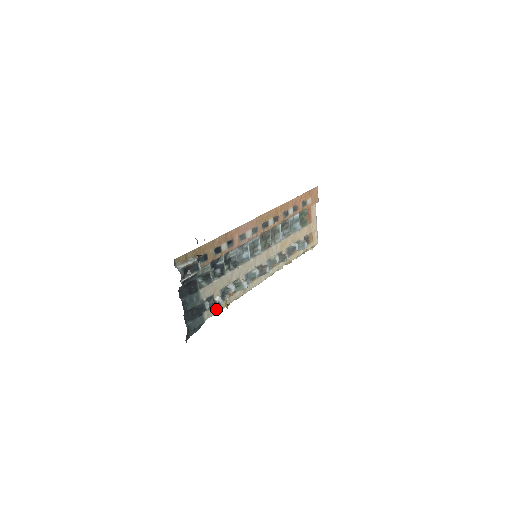
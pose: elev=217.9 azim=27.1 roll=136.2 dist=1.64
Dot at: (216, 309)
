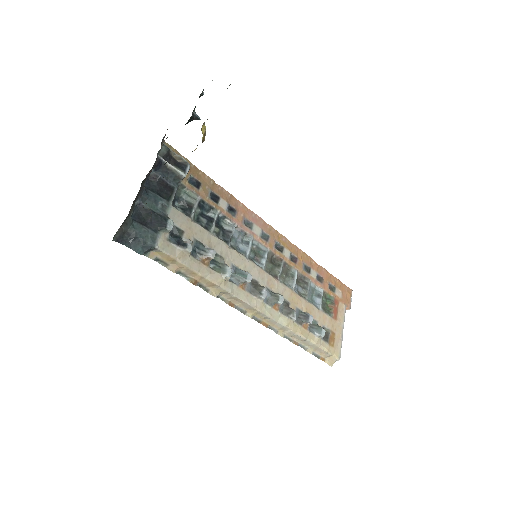
Dot at: (177, 252)
